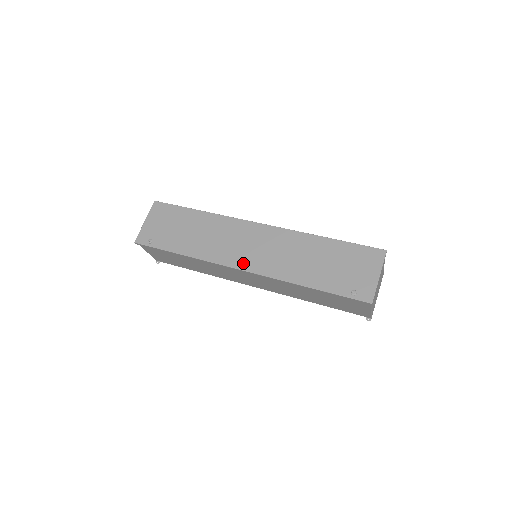
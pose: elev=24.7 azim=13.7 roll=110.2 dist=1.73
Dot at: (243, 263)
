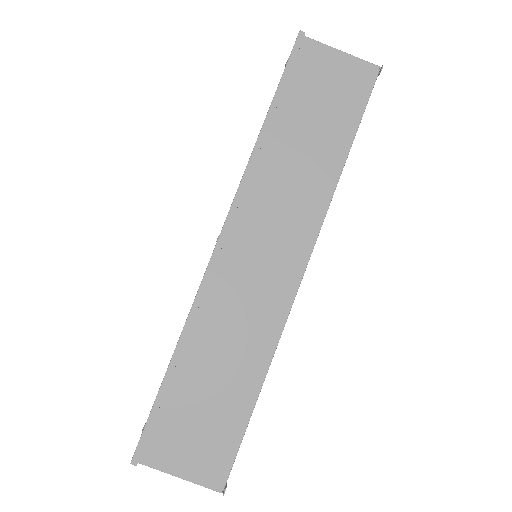
Dot at: (217, 239)
